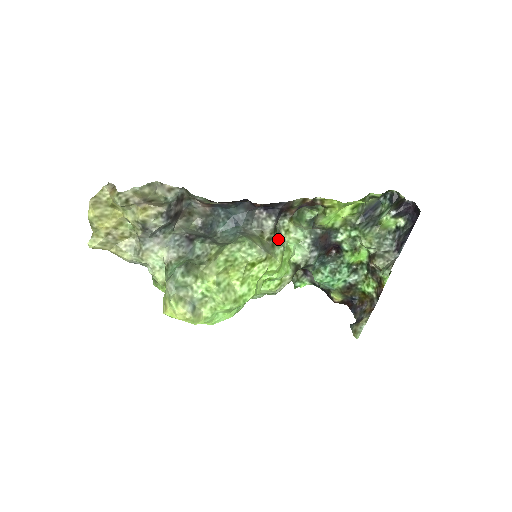
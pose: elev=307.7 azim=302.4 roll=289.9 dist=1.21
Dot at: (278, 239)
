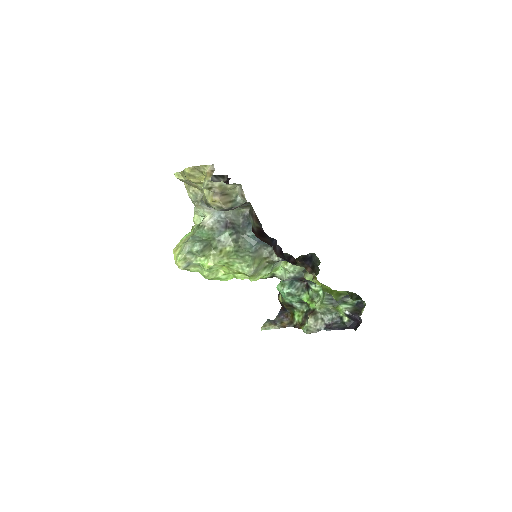
Dot at: (274, 264)
